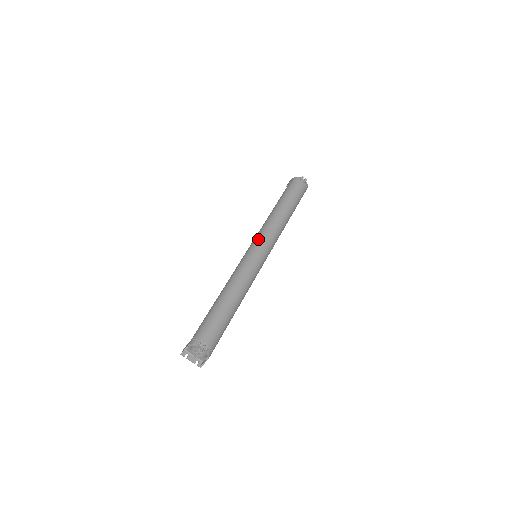
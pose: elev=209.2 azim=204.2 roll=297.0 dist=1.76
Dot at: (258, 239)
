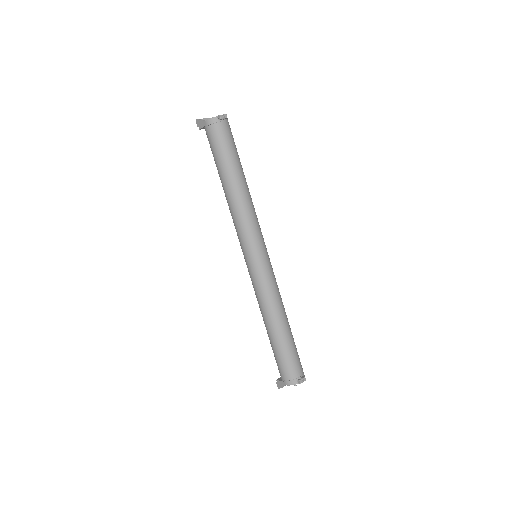
Dot at: (250, 243)
